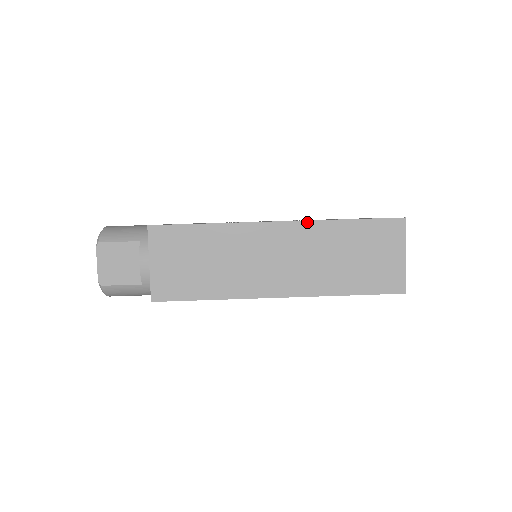
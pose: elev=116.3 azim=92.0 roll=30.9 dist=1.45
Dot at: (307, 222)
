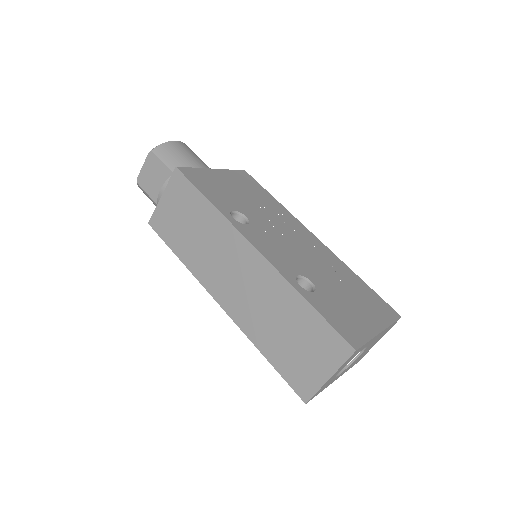
Dot at: (276, 271)
